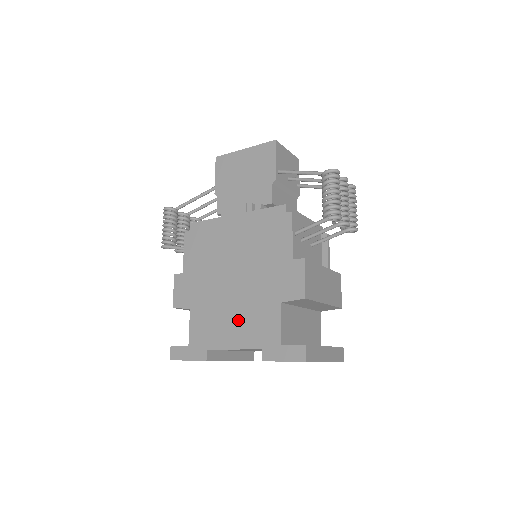
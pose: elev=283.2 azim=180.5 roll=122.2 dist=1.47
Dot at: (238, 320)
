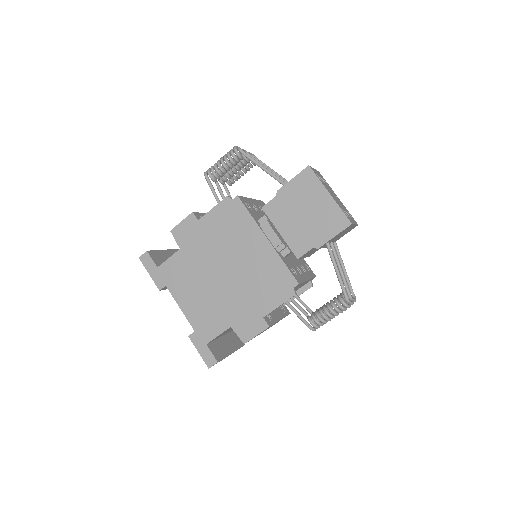
Dot at: (199, 299)
